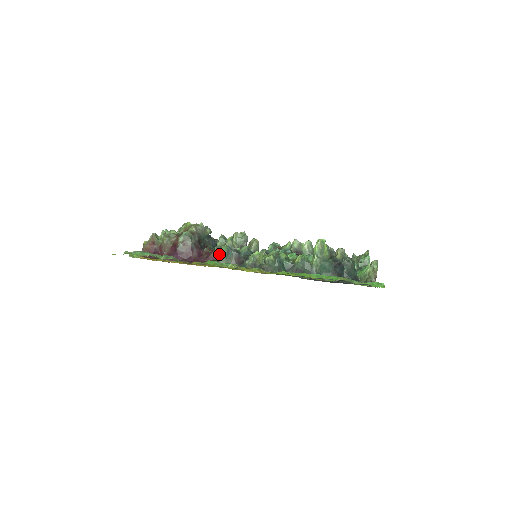
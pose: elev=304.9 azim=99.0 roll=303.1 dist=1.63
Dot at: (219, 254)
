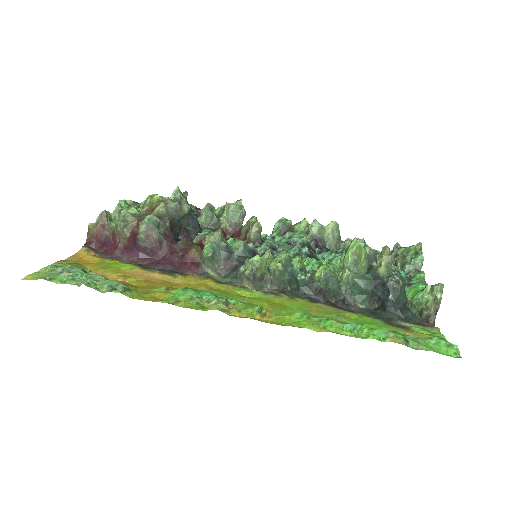
Dot at: (200, 253)
